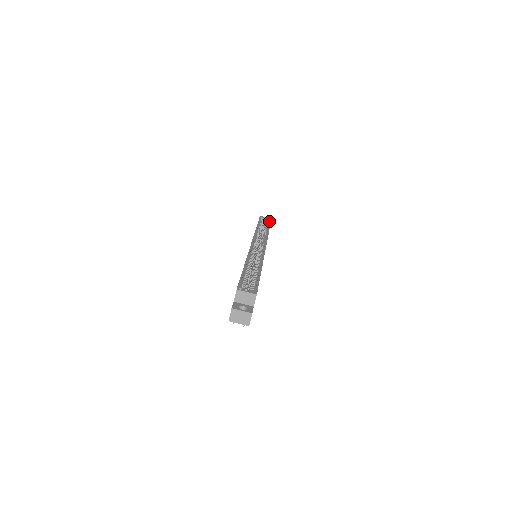
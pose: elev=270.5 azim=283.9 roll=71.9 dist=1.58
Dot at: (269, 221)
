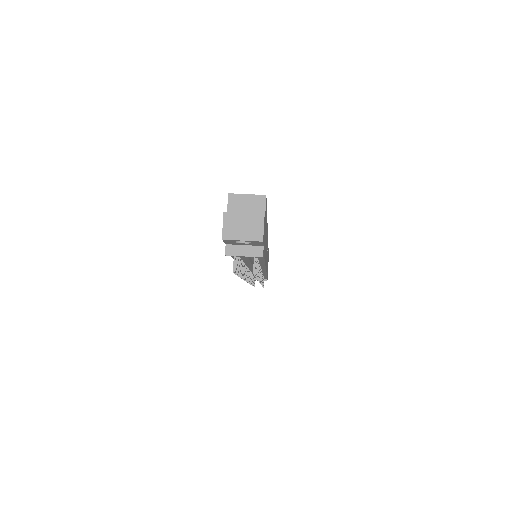
Dot at: occluded
